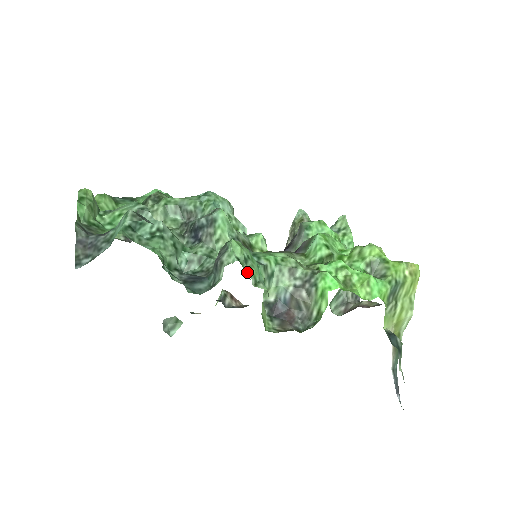
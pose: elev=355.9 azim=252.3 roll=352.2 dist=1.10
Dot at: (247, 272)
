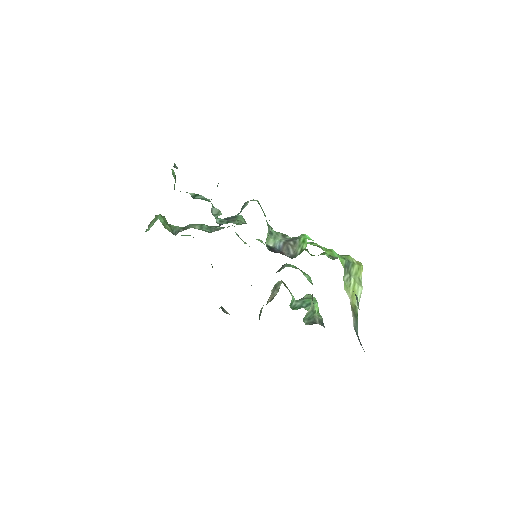
Dot at: occluded
